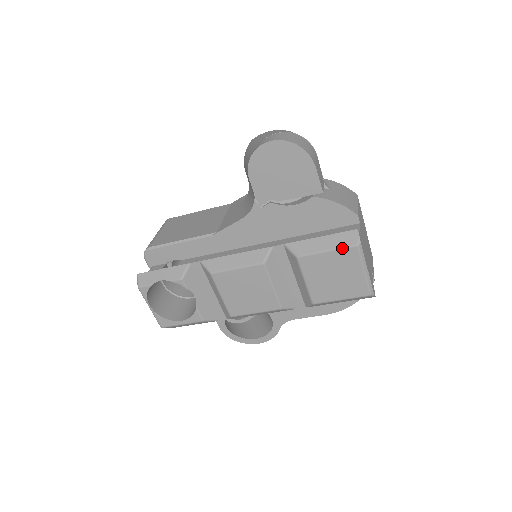
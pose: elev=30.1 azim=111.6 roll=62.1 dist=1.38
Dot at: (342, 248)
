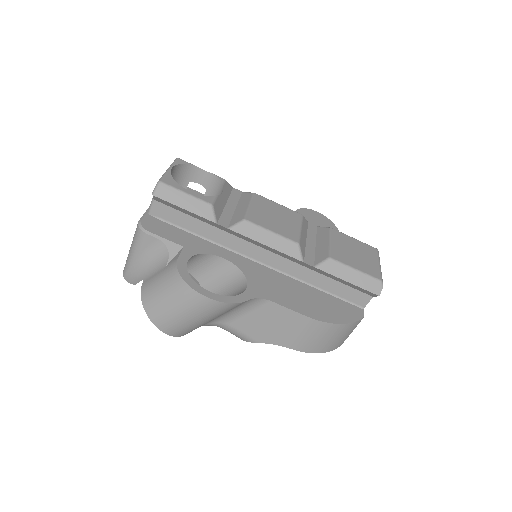
Dot at: (366, 244)
